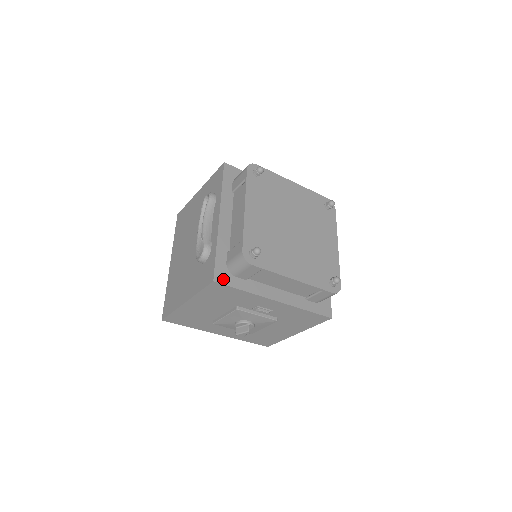
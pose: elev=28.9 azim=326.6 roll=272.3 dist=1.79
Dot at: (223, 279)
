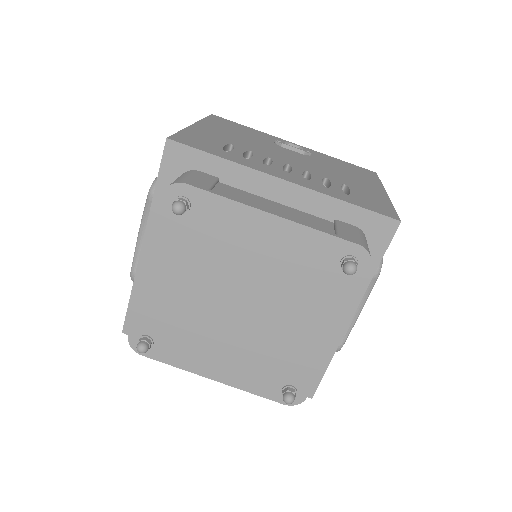
Dot at: occluded
